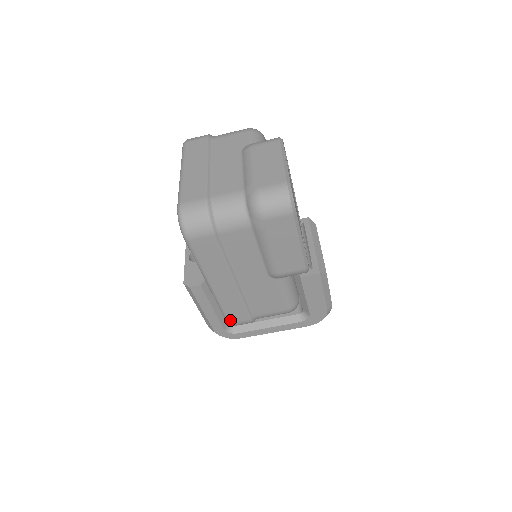
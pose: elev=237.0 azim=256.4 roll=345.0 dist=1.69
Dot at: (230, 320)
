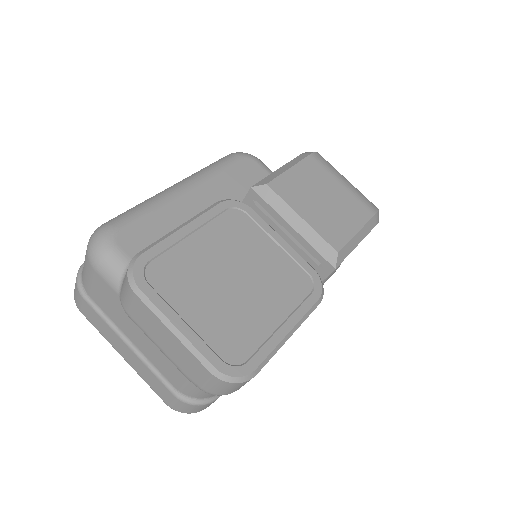
Dot at: occluded
